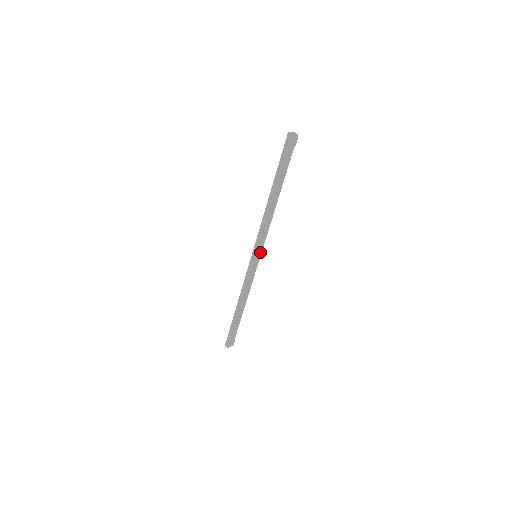
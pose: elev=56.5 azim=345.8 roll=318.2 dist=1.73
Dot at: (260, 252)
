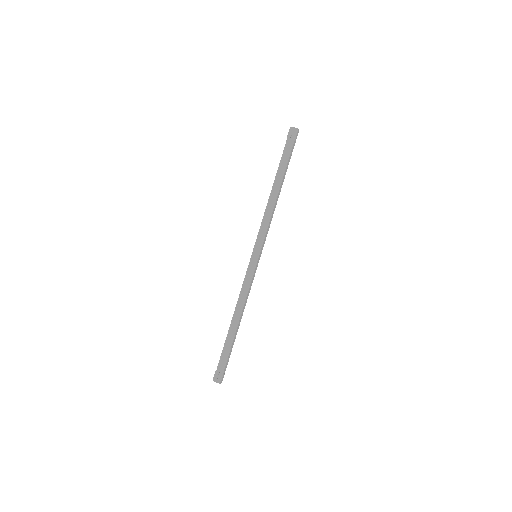
Dot at: (259, 251)
